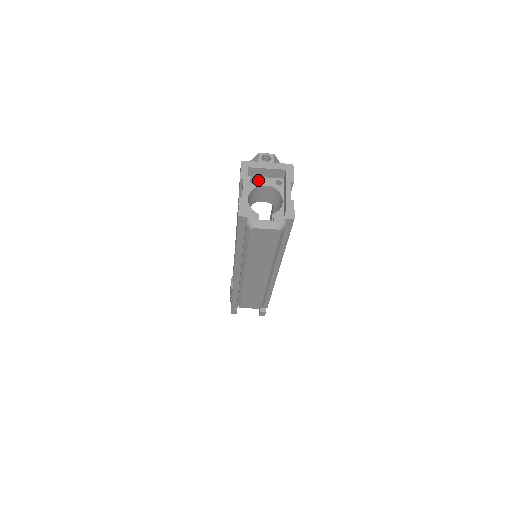
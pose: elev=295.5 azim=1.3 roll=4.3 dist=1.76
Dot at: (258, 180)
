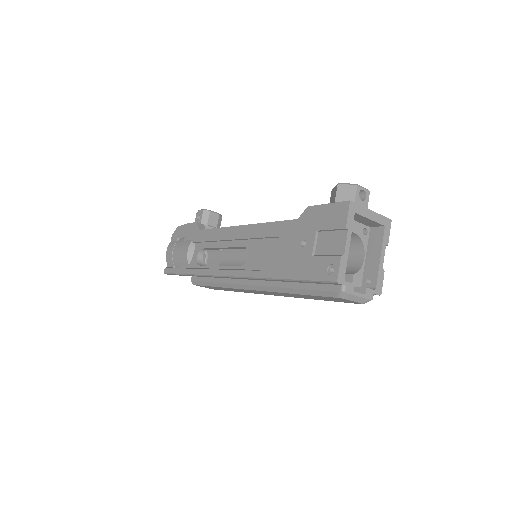
Dot at: occluded
